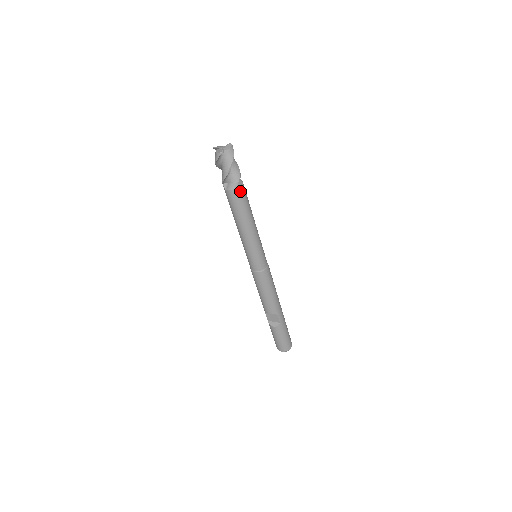
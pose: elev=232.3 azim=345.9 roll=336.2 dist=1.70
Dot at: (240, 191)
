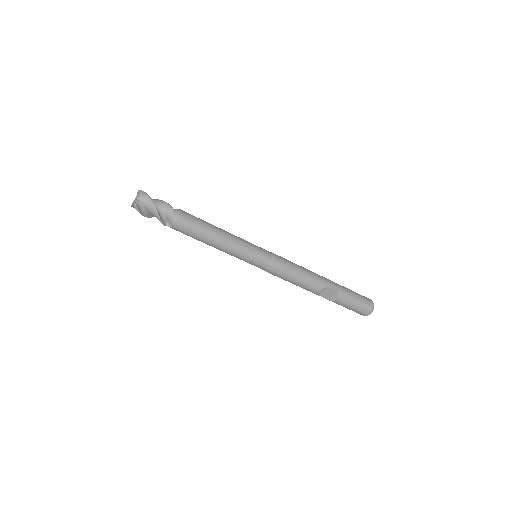
Dot at: (182, 217)
